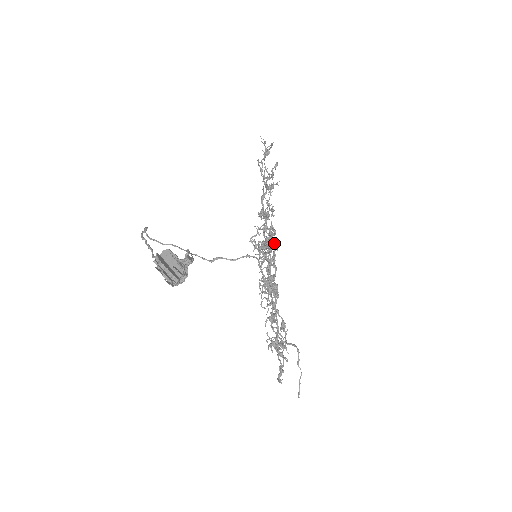
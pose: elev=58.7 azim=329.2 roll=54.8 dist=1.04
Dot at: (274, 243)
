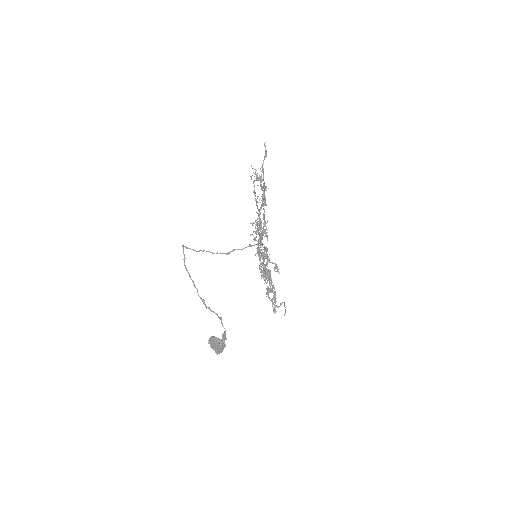
Dot at: (267, 257)
